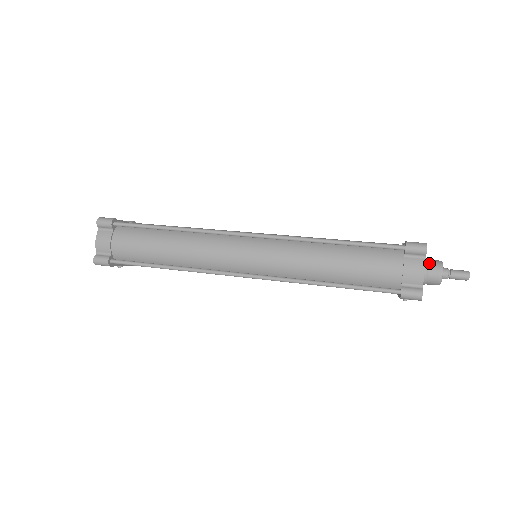
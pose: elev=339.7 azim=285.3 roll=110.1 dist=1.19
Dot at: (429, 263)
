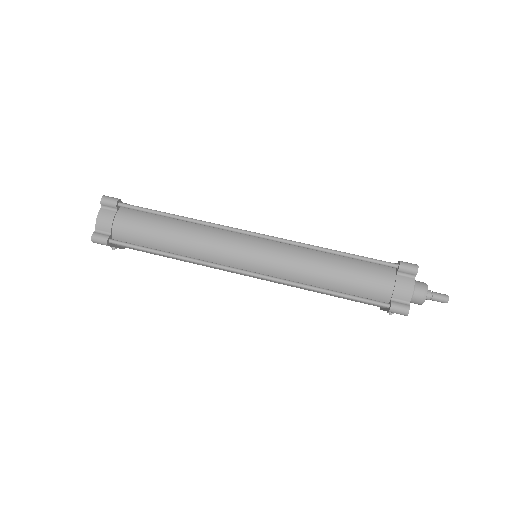
Dot at: (416, 283)
